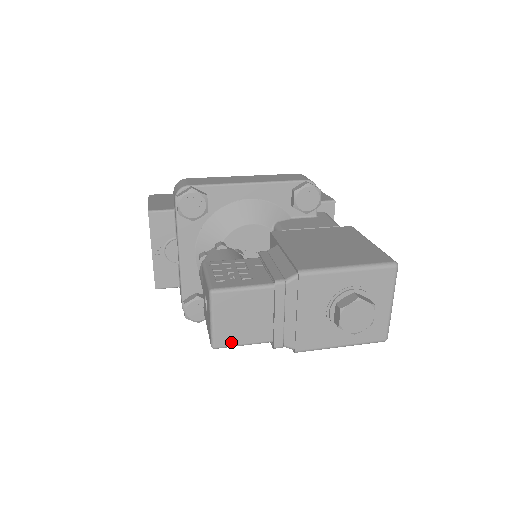
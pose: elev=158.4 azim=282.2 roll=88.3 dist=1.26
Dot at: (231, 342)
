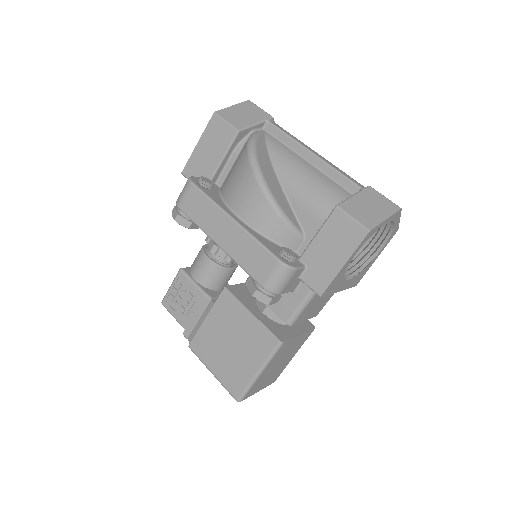
Dot at: occluded
